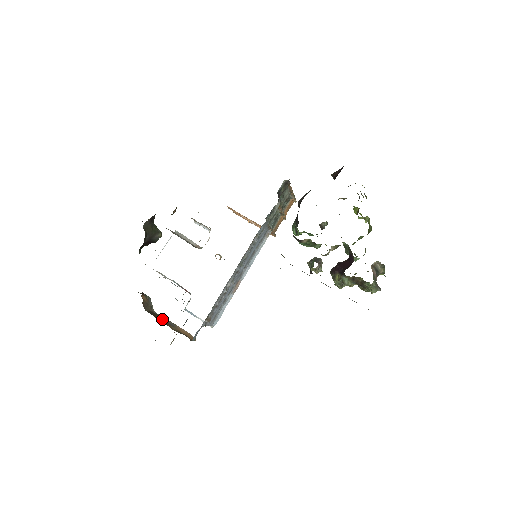
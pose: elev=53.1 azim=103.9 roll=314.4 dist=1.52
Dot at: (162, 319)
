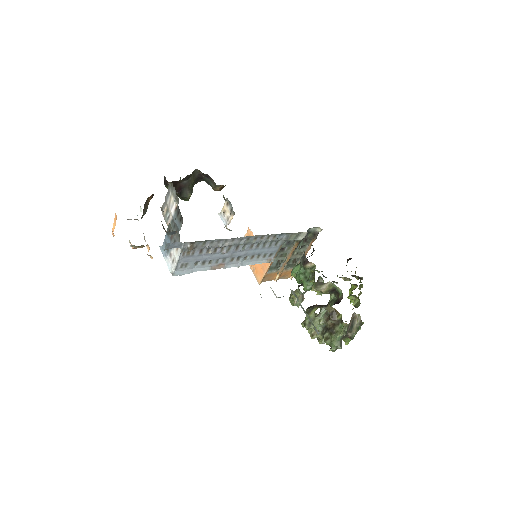
Dot at: occluded
